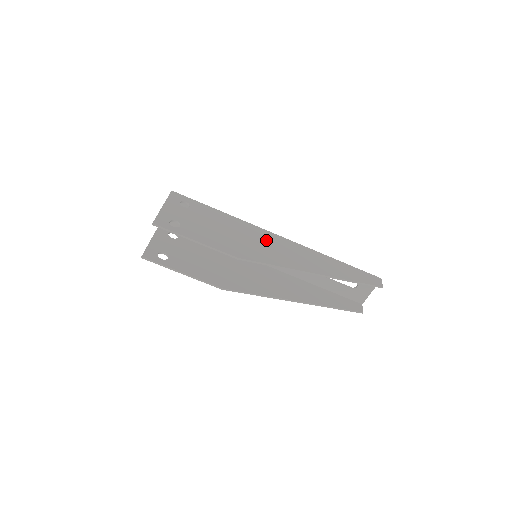
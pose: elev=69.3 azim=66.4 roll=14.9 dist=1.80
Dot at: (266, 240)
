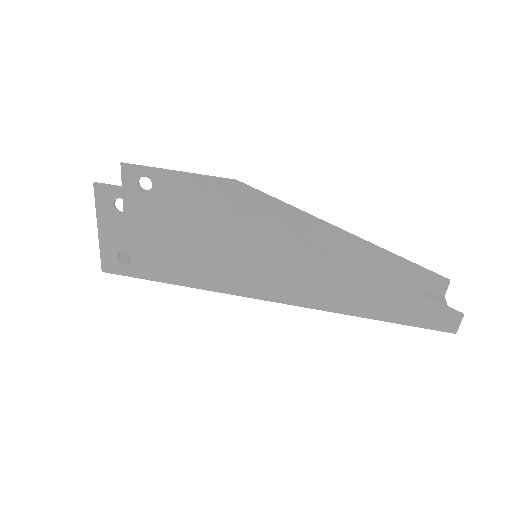
Dot at: occluded
